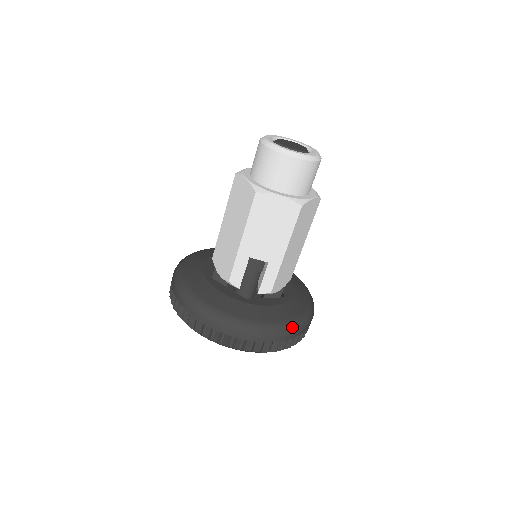
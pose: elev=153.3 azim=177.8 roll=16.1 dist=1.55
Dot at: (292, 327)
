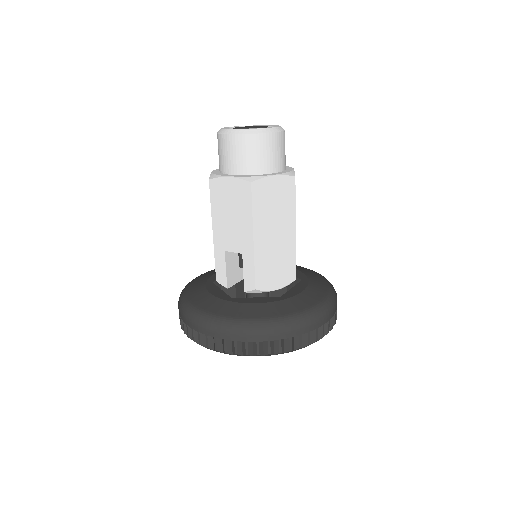
Dot at: (272, 325)
